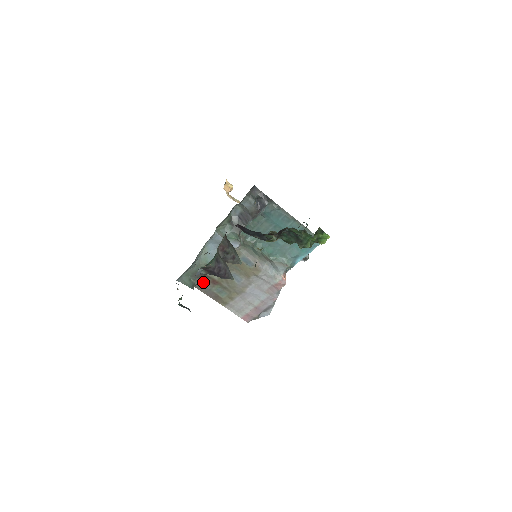
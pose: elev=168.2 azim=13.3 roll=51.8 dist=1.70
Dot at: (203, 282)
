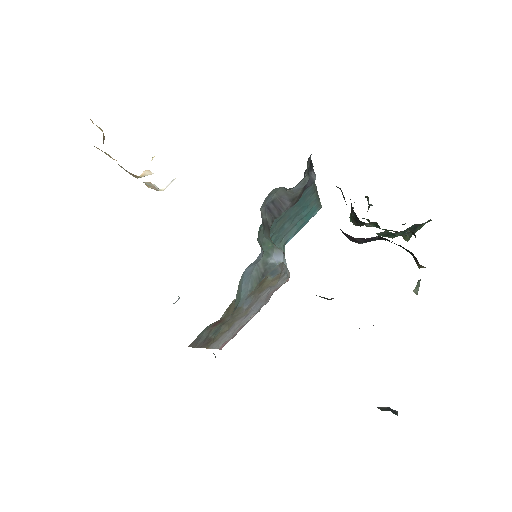
Dot at: (201, 332)
